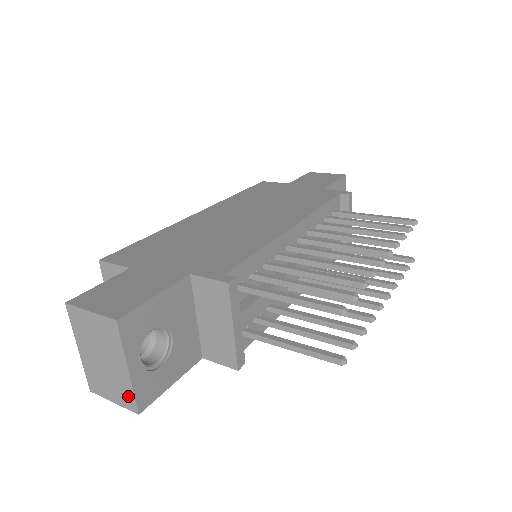
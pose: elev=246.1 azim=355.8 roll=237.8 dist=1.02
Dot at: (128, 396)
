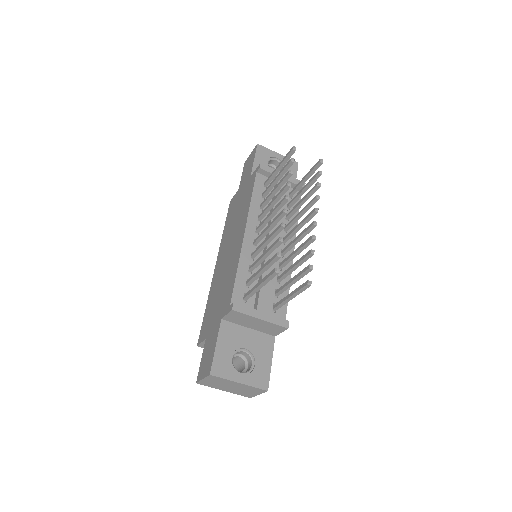
Dot at: (255, 389)
